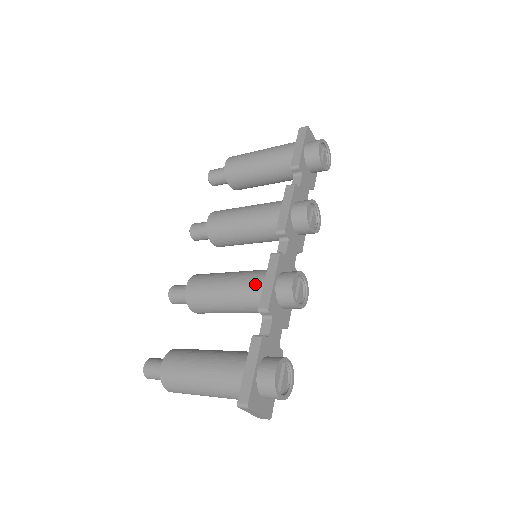
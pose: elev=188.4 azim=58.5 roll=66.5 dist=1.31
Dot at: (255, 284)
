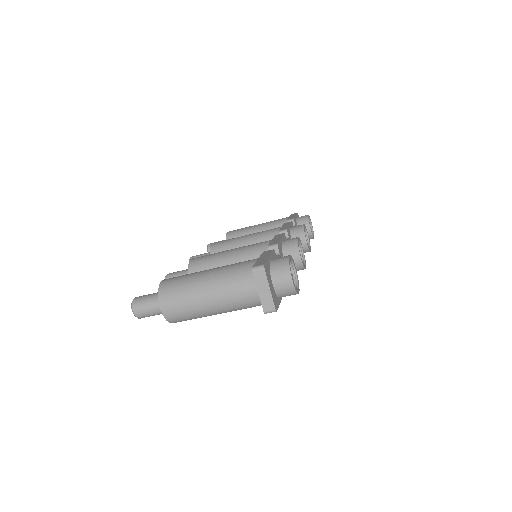
Dot at: (263, 243)
